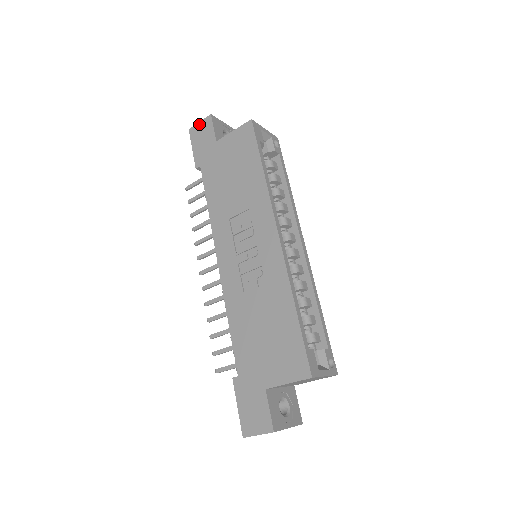
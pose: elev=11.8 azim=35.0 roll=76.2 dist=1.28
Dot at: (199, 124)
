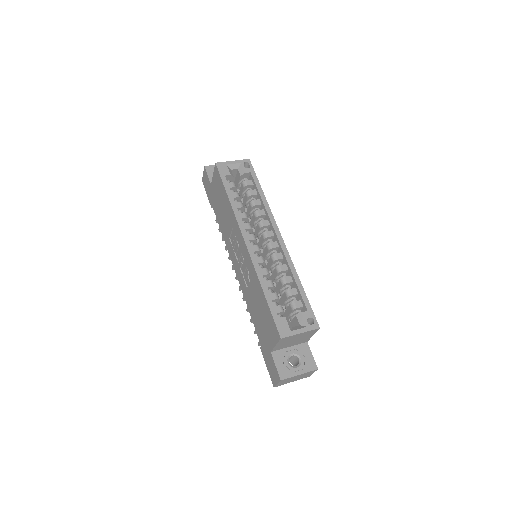
Dot at: (203, 175)
